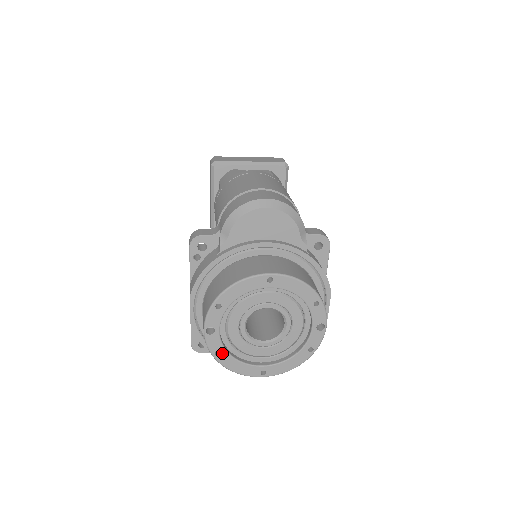
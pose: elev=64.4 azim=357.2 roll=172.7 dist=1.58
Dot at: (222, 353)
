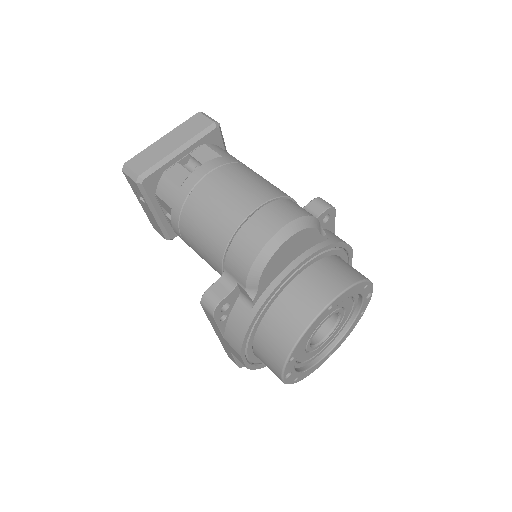
Dot at: (299, 376)
